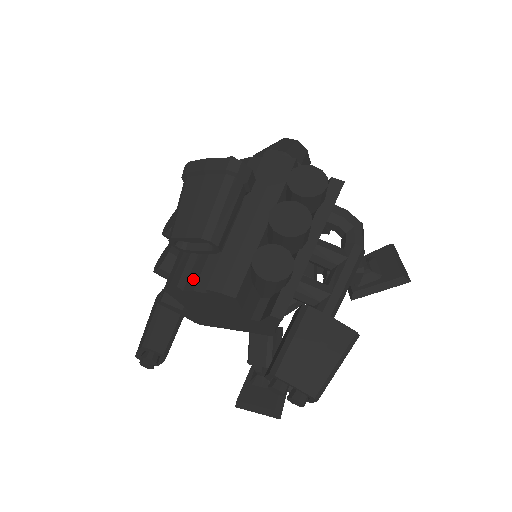
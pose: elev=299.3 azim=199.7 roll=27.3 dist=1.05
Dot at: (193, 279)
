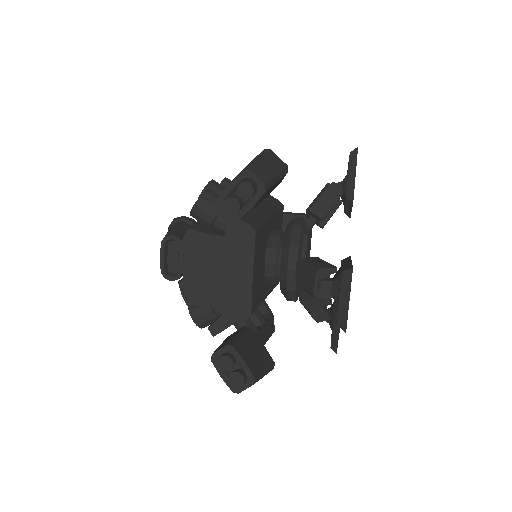
Dot at: occluded
